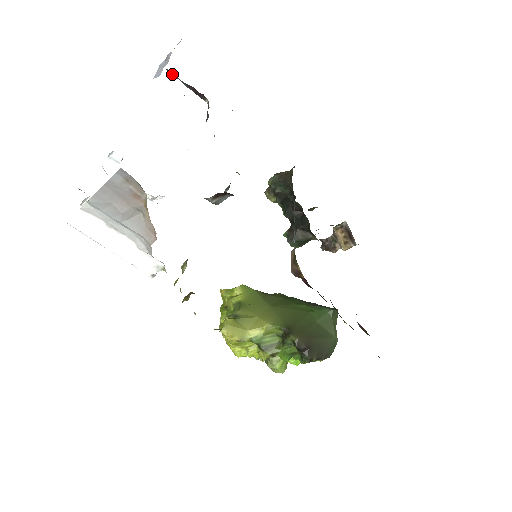
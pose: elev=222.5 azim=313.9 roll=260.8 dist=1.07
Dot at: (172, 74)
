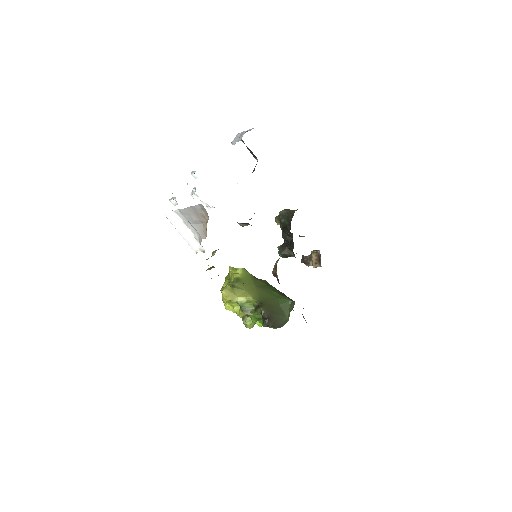
Dot at: (242, 141)
